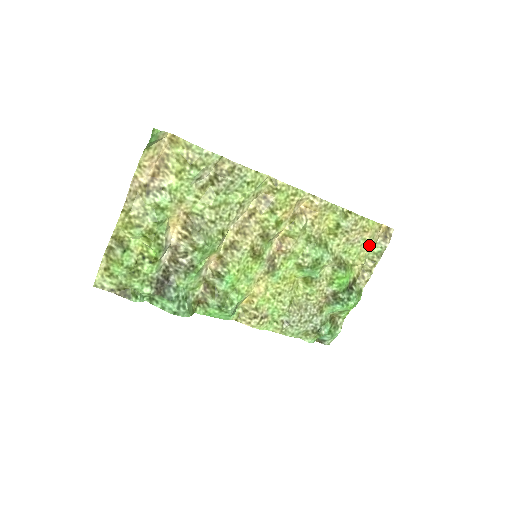
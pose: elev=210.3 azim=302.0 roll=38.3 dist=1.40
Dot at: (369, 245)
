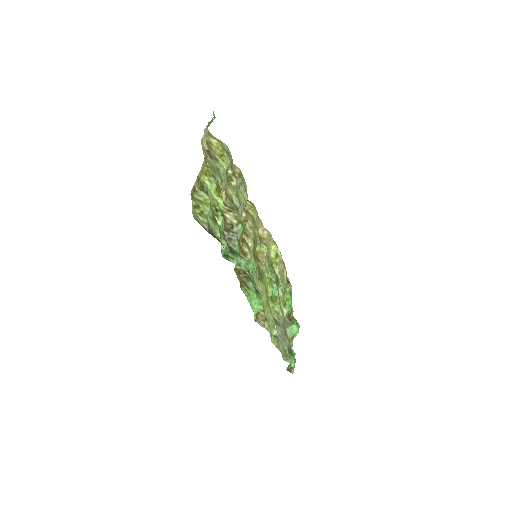
Dot at: (286, 283)
